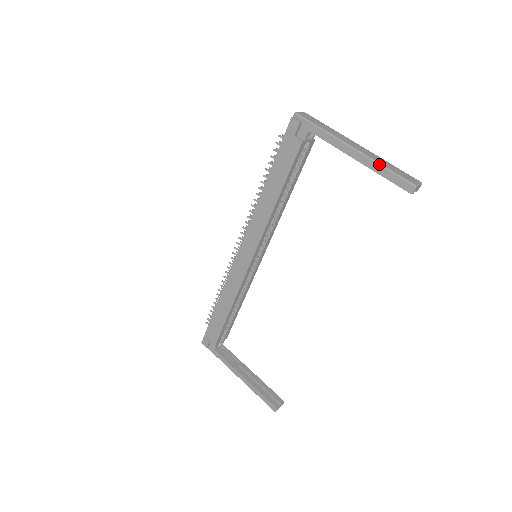
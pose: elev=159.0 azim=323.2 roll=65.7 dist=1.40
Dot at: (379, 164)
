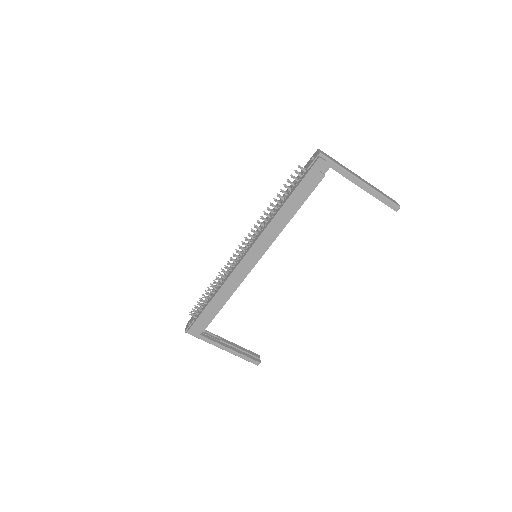
Dot at: (379, 193)
